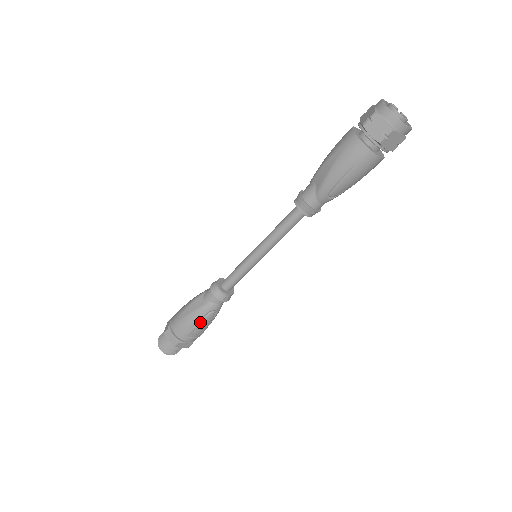
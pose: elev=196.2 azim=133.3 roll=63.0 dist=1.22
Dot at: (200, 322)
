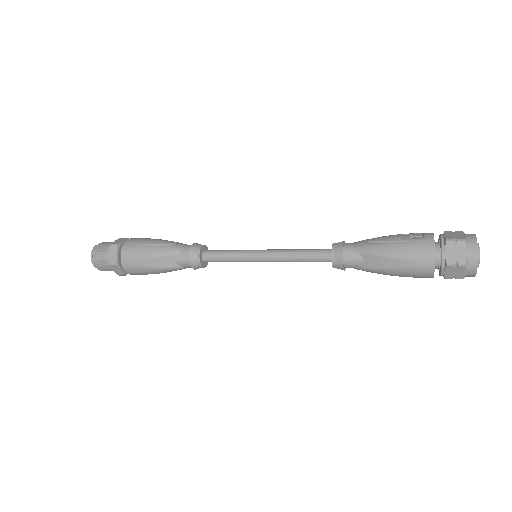
Dot at: occluded
